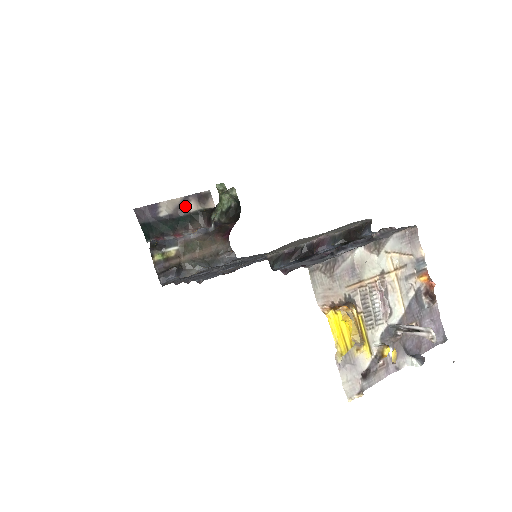
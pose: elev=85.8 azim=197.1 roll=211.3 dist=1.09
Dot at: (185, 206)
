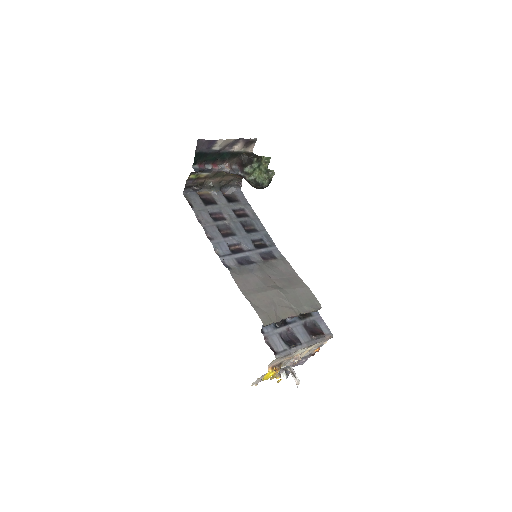
Dot at: (233, 145)
